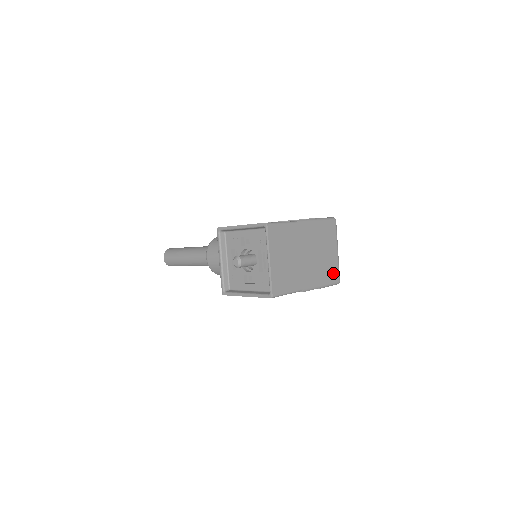
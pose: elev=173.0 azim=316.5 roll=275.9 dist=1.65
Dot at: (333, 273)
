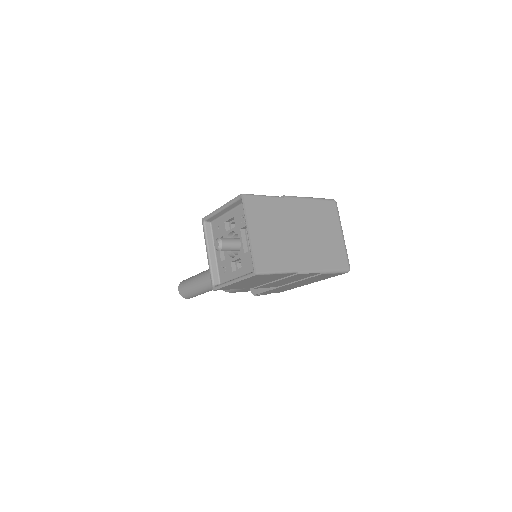
Dot at: (339, 258)
